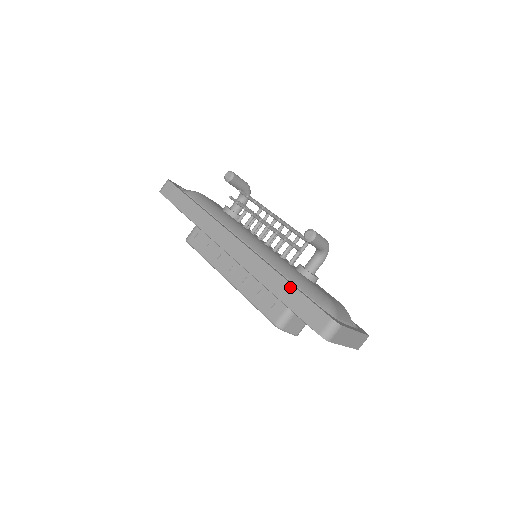
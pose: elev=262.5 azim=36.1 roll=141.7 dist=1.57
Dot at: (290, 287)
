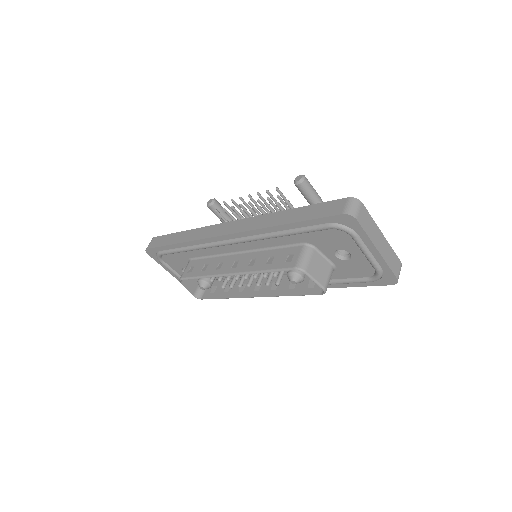
Dot at: (297, 210)
